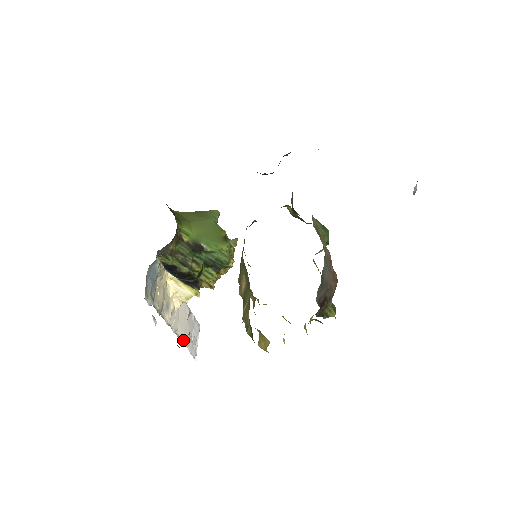
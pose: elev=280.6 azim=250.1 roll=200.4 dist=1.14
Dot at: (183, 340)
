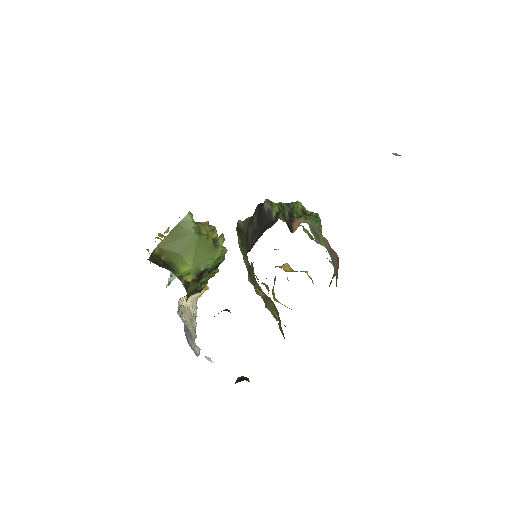
Dot at: (196, 300)
